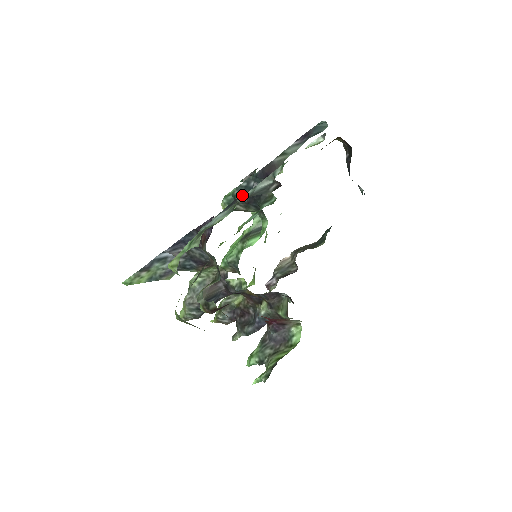
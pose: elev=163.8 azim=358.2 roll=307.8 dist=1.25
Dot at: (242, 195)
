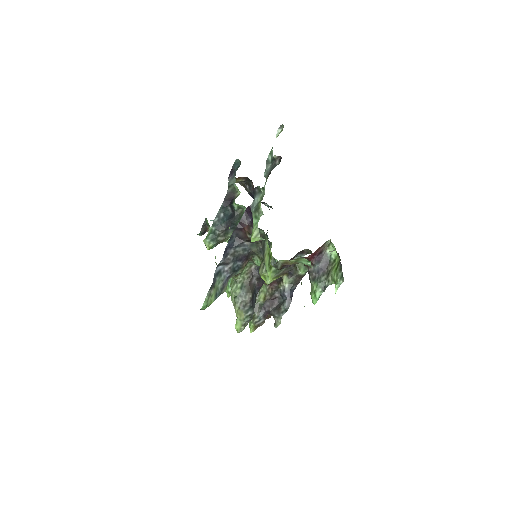
Dot at: (219, 227)
